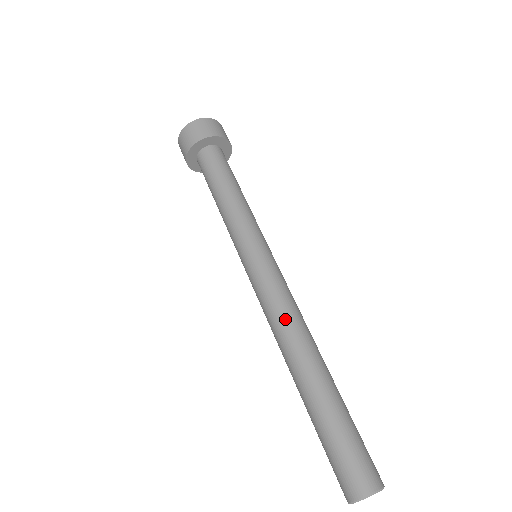
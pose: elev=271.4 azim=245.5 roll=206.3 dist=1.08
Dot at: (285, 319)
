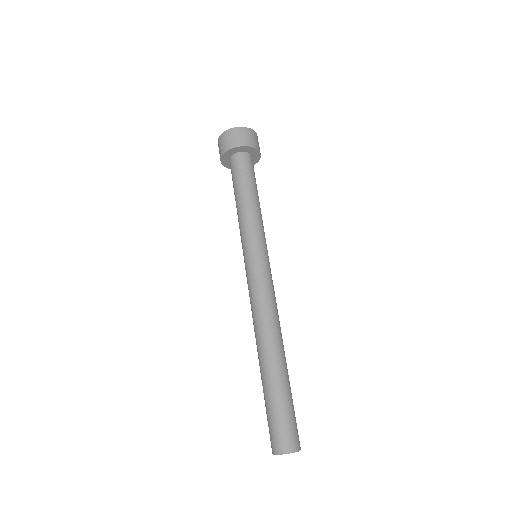
Dot at: (265, 313)
